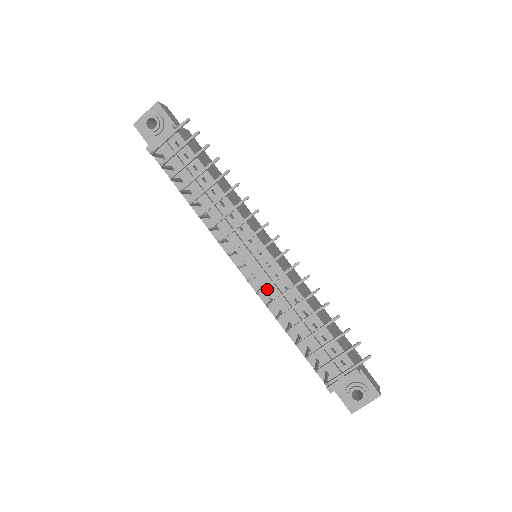
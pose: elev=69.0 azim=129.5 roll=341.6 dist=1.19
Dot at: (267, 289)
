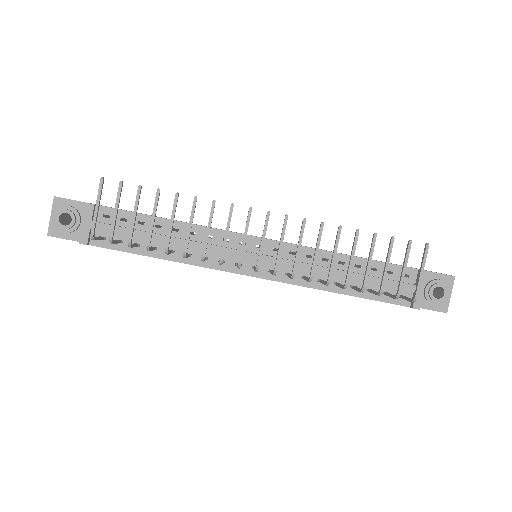
Dot at: occluded
